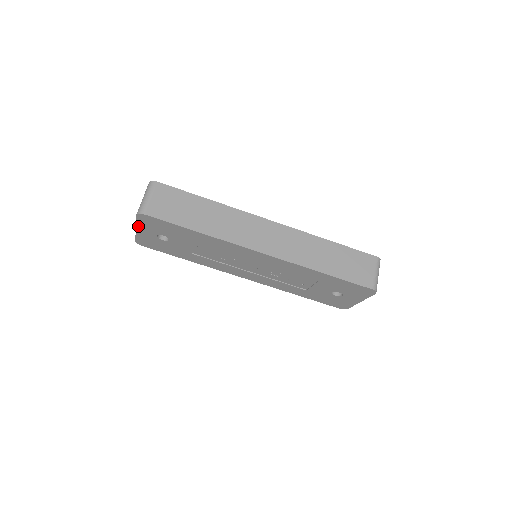
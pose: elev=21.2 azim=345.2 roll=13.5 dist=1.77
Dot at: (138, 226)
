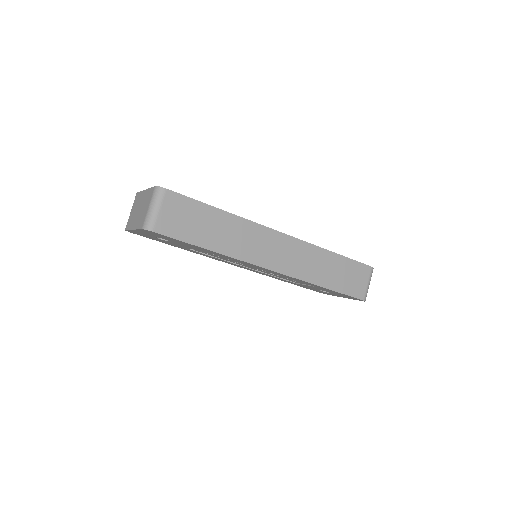
Dot at: (137, 230)
